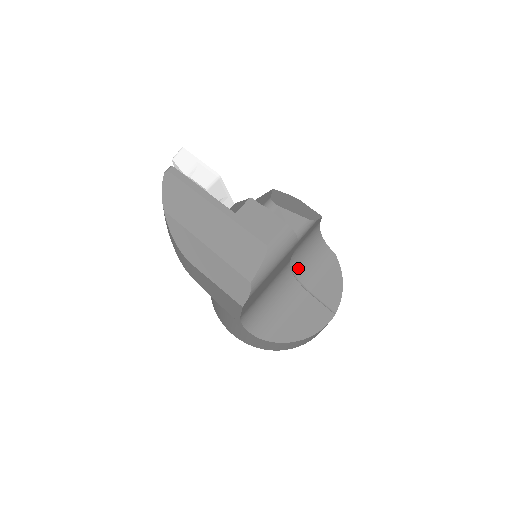
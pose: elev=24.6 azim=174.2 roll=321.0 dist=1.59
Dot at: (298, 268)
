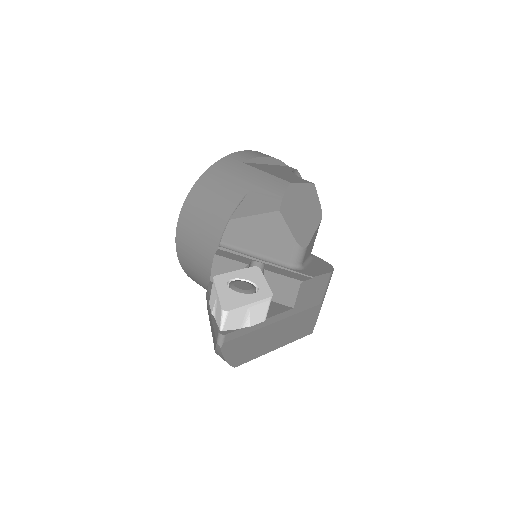
Dot at: occluded
